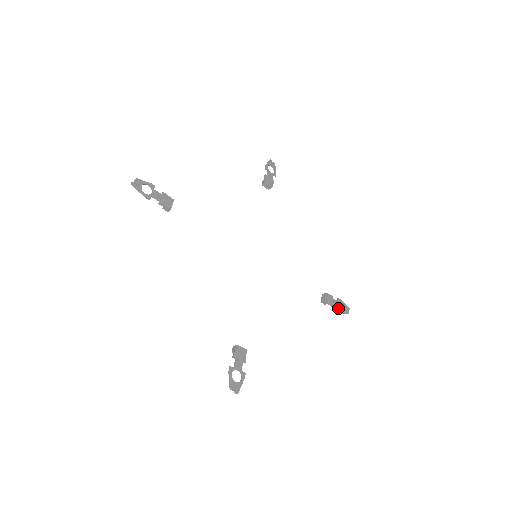
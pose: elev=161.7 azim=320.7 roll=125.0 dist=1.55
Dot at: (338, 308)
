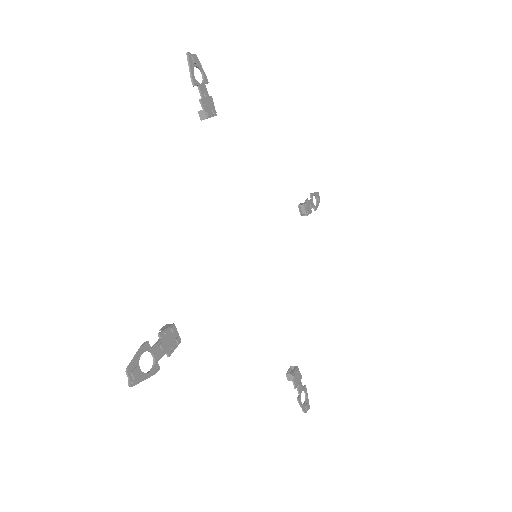
Dot at: (314, 207)
